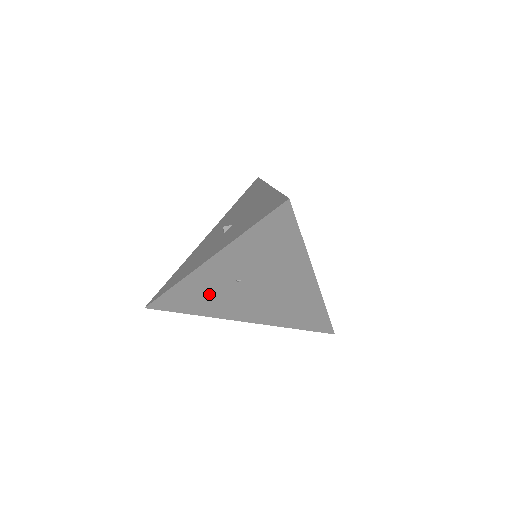
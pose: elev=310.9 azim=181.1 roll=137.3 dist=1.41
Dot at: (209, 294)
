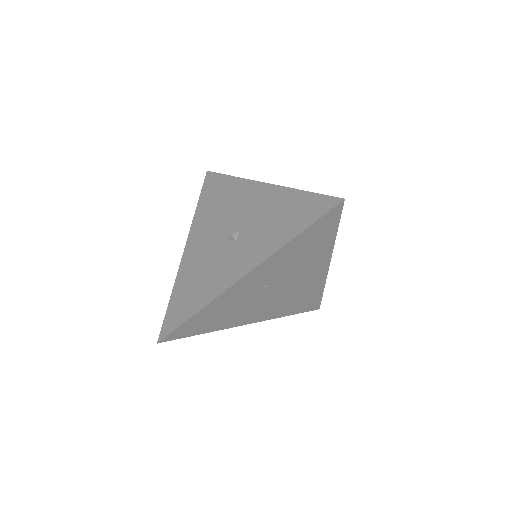
Dot at: (231, 308)
